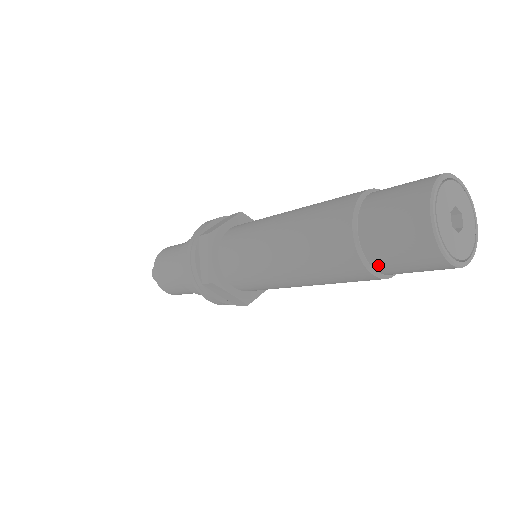
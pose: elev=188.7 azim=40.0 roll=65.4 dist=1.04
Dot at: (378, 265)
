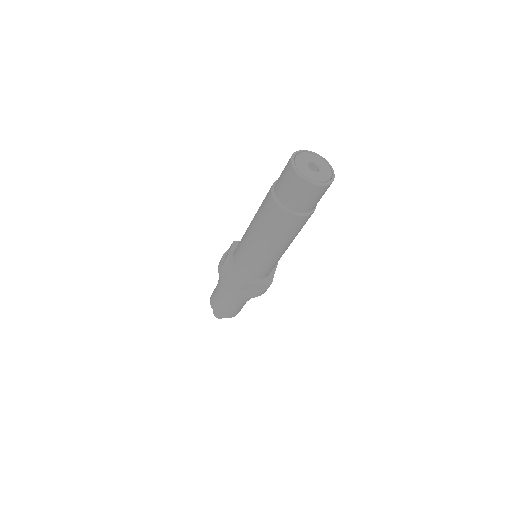
Dot at: (300, 210)
